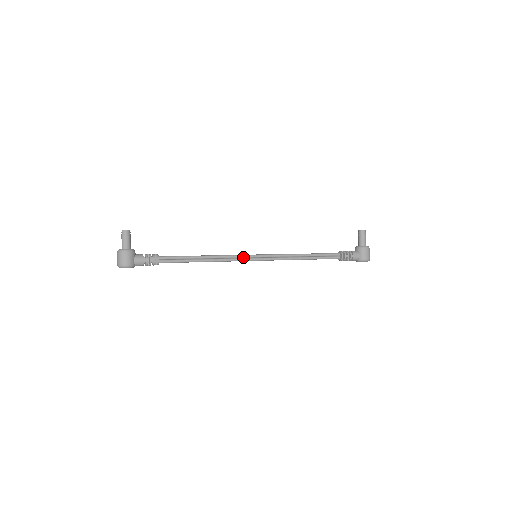
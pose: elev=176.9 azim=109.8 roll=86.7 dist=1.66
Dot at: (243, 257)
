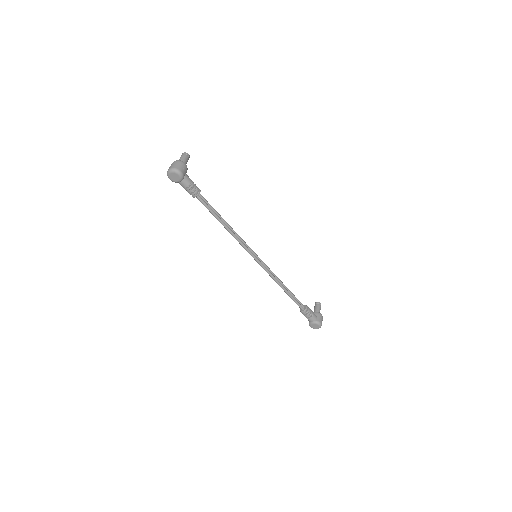
Dot at: (249, 248)
